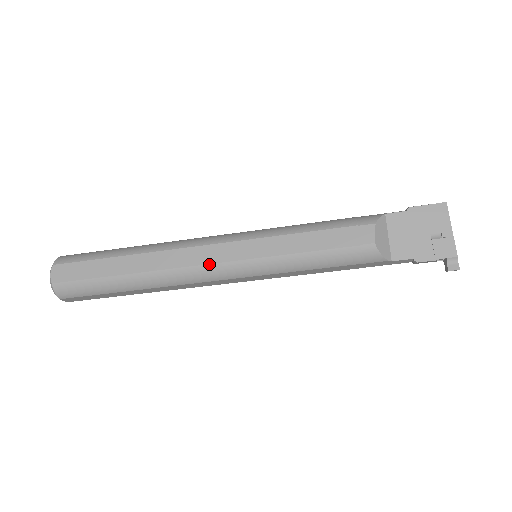
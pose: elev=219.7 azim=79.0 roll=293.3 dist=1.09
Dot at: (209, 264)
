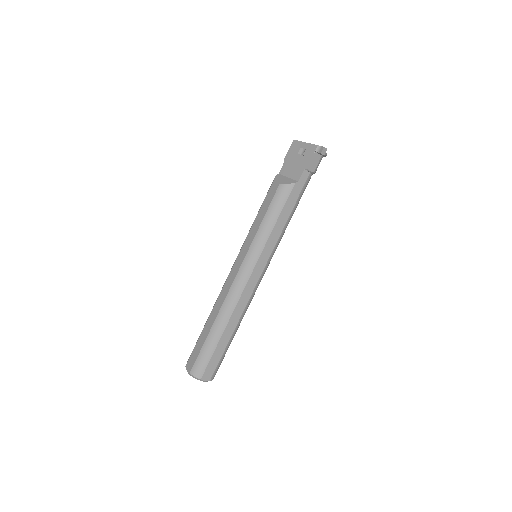
Dot at: (235, 279)
